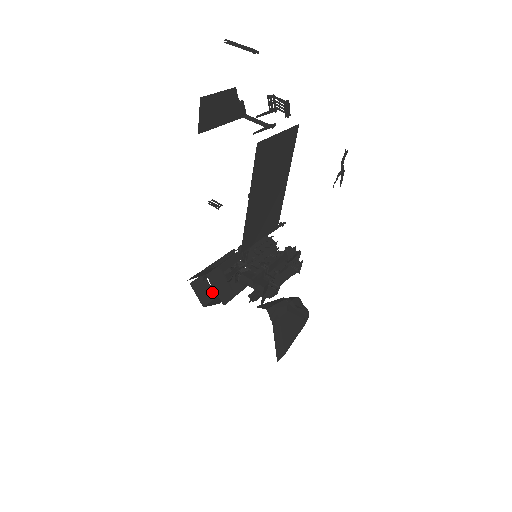
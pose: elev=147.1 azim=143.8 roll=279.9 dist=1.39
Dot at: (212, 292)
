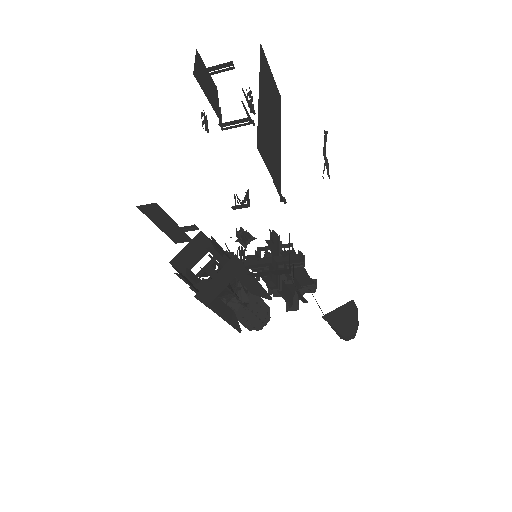
Dot at: occluded
